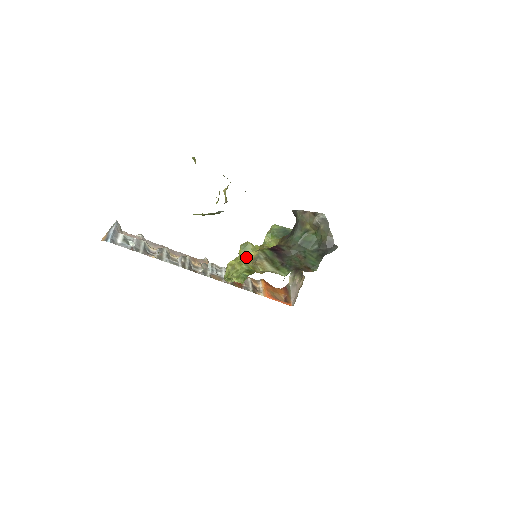
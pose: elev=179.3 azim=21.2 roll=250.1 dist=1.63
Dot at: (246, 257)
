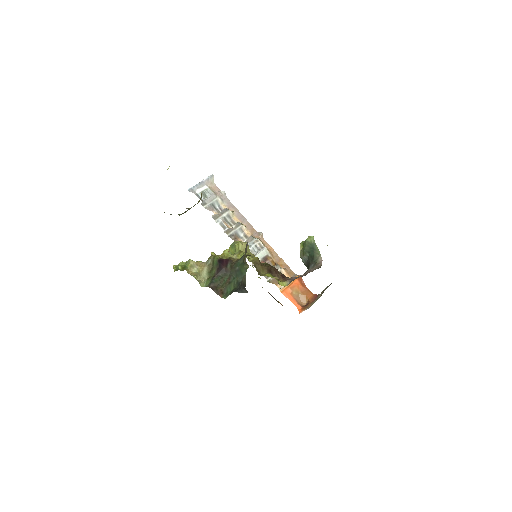
Dot at: (231, 253)
